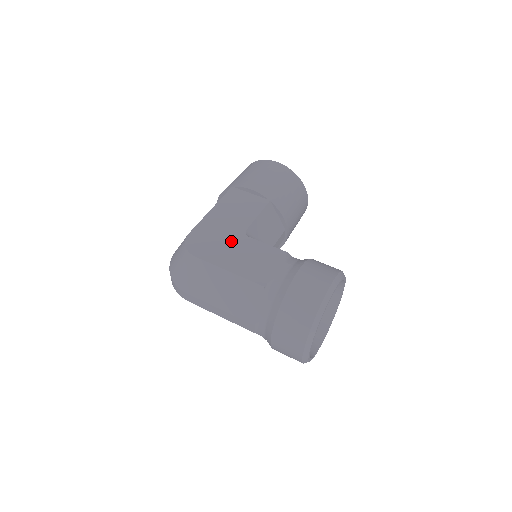
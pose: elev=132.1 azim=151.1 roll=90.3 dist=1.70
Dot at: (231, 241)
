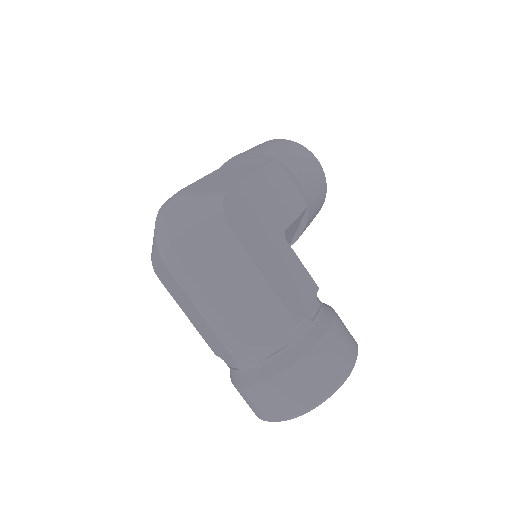
Dot at: (271, 235)
